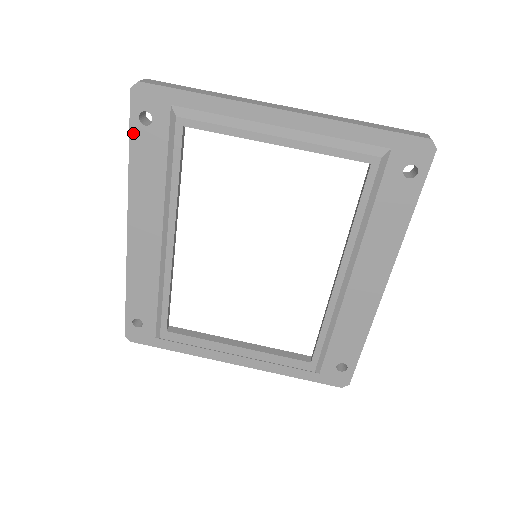
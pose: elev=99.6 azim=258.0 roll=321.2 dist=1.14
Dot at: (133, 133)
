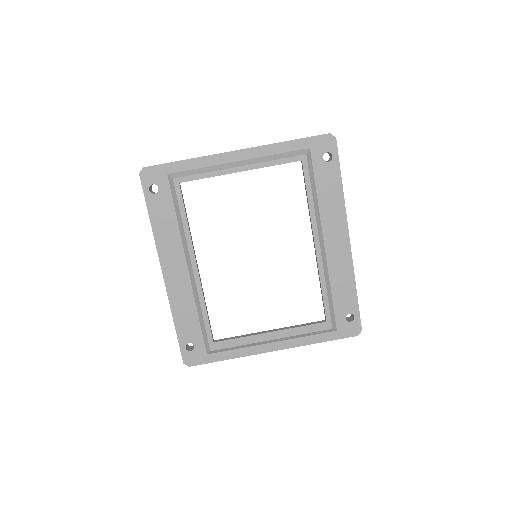
Dot at: (148, 202)
